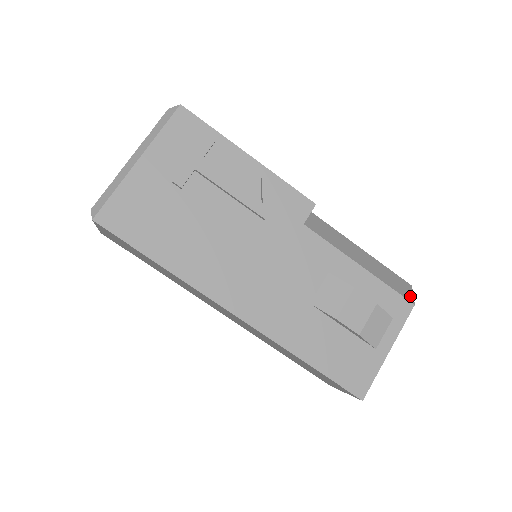
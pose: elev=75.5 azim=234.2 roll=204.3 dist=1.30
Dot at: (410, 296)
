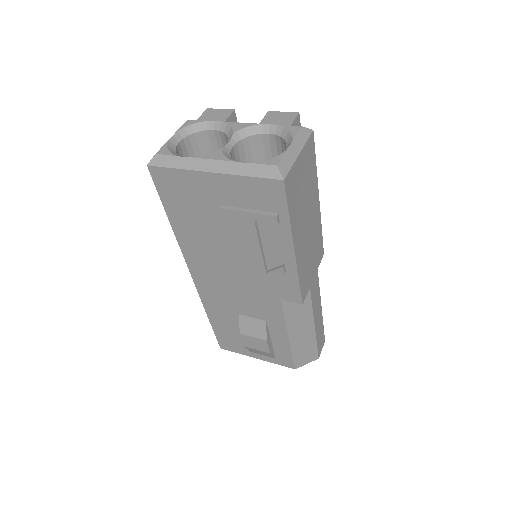
Dot at: (302, 364)
